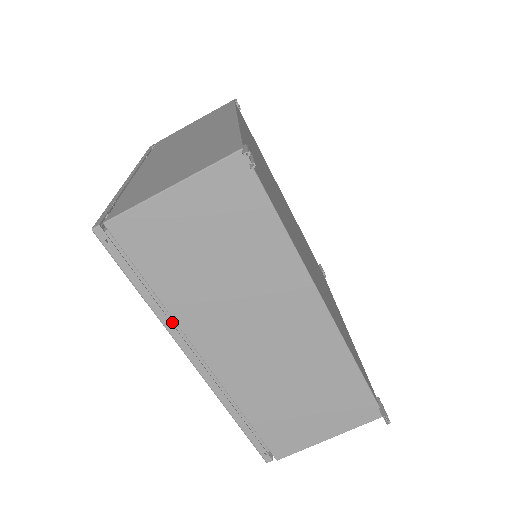
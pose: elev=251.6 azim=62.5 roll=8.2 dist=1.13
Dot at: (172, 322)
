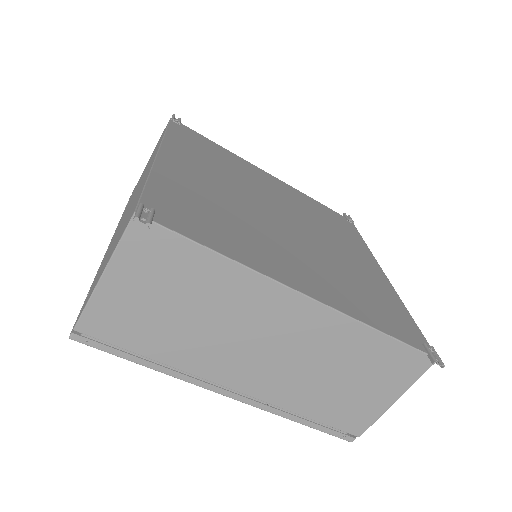
Dot at: occluded
